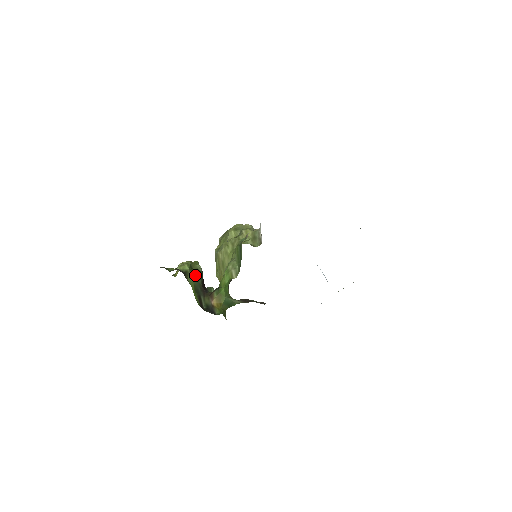
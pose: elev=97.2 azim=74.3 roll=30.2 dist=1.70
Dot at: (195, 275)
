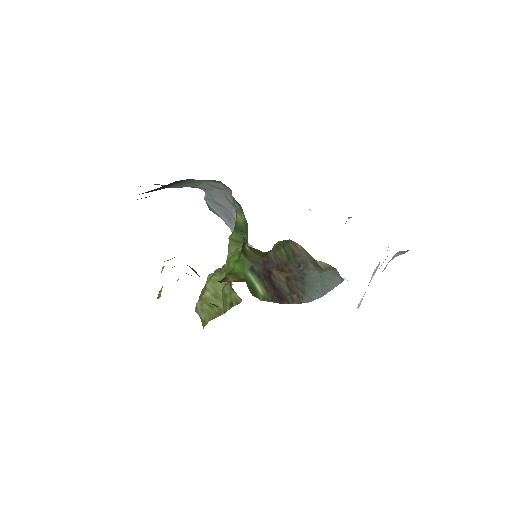
Dot at: occluded
